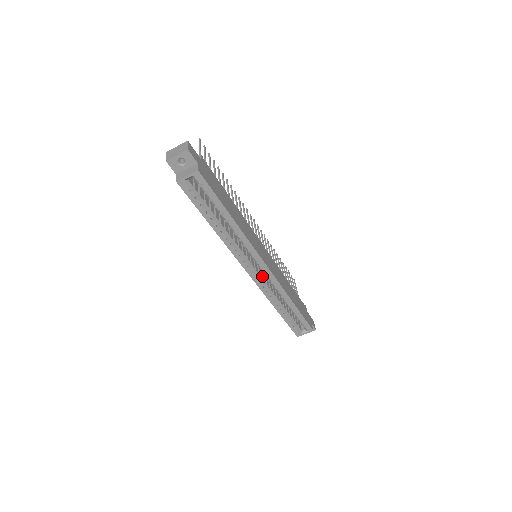
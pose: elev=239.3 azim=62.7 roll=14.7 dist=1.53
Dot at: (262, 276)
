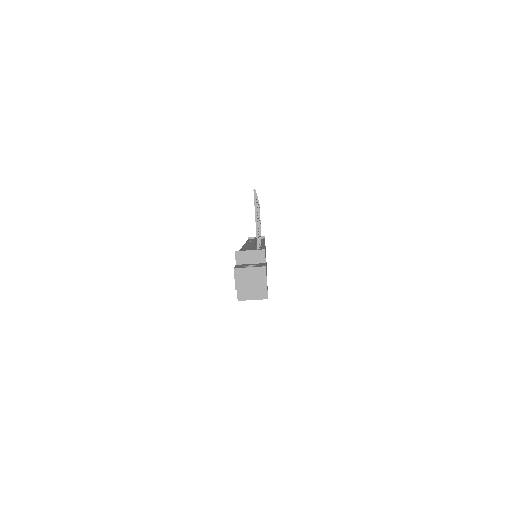
Dot at: occluded
